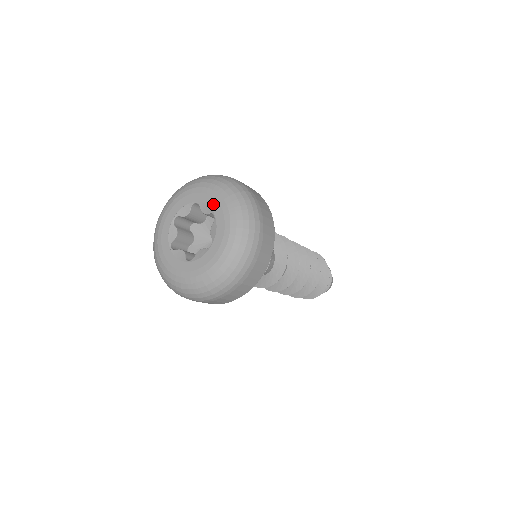
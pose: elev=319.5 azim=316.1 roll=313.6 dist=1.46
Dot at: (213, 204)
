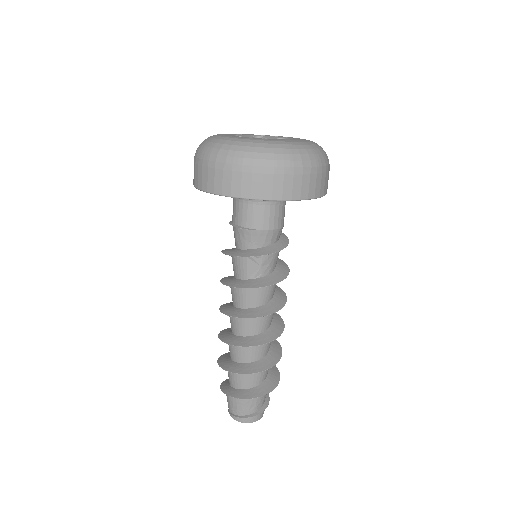
Dot at: (281, 136)
